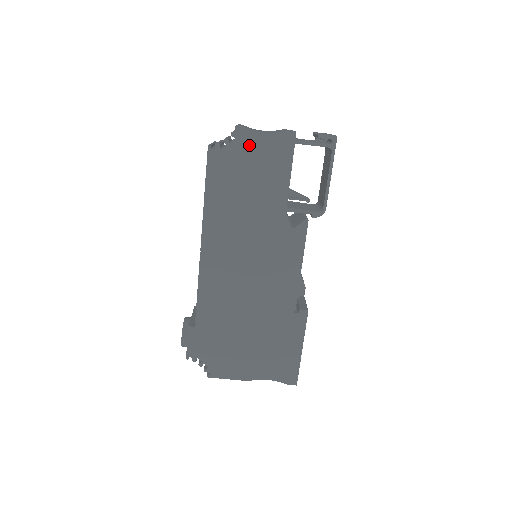
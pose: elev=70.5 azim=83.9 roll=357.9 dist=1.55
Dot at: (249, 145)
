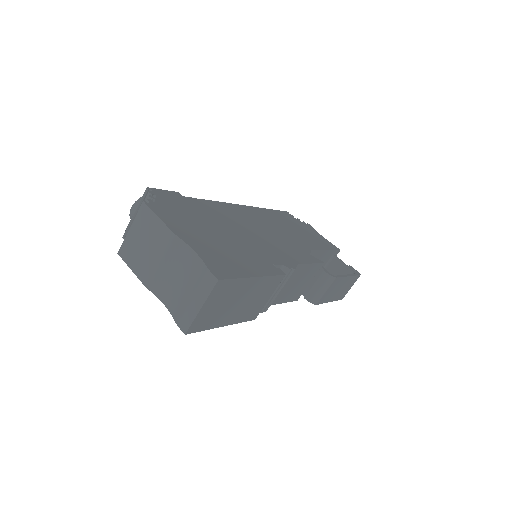
Dot at: (310, 229)
